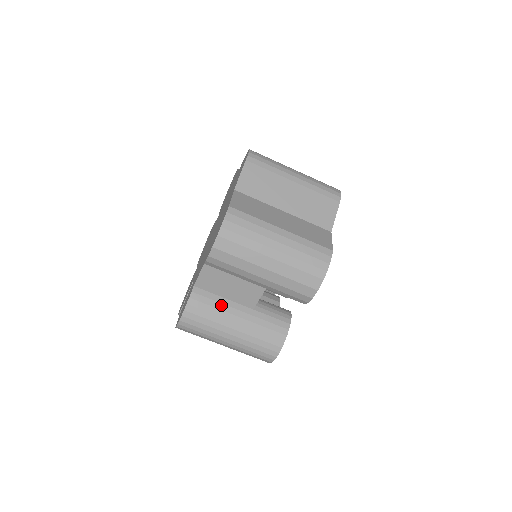
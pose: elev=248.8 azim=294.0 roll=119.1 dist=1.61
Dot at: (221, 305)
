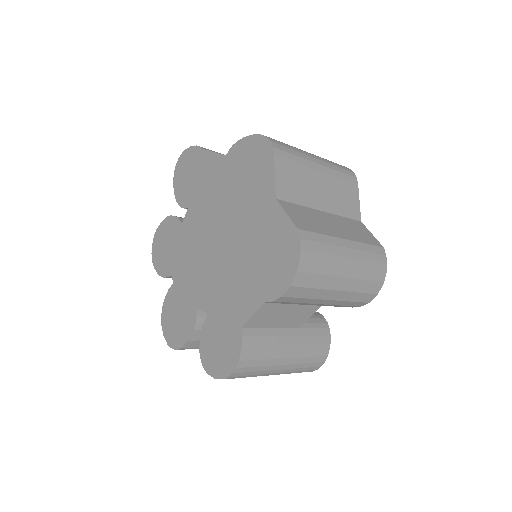
Dot at: (272, 338)
